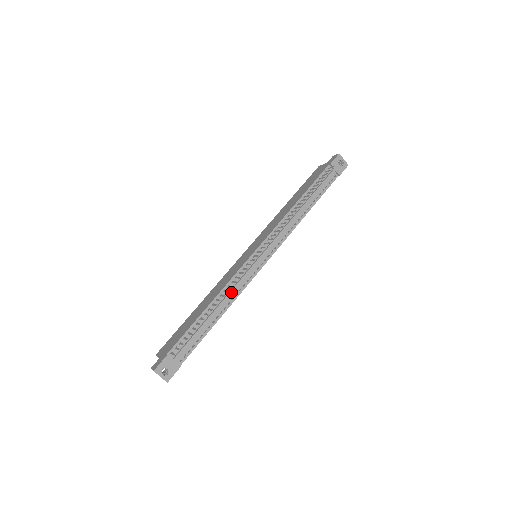
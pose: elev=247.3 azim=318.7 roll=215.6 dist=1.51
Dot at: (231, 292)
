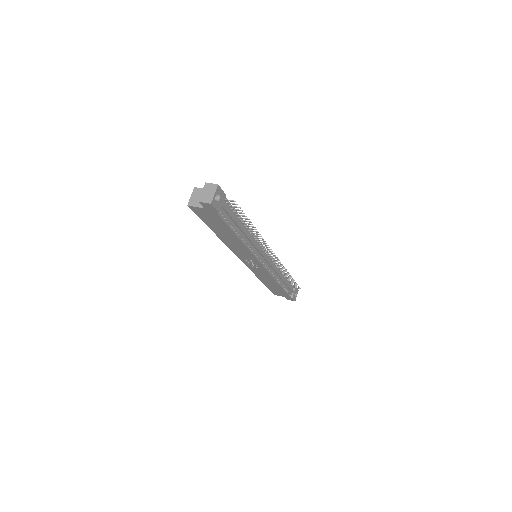
Dot at: (254, 241)
